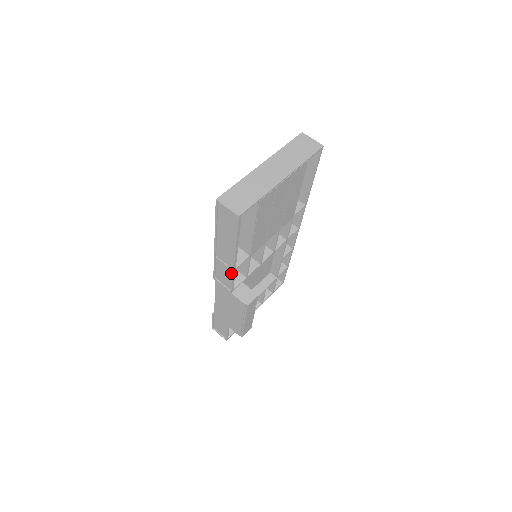
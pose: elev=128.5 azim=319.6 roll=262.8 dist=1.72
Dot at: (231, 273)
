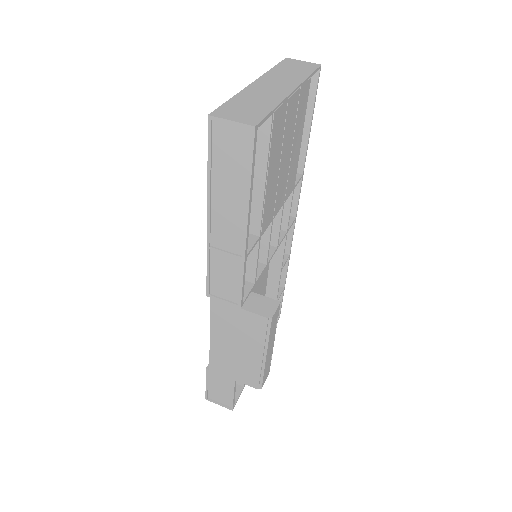
Dot at: (239, 266)
